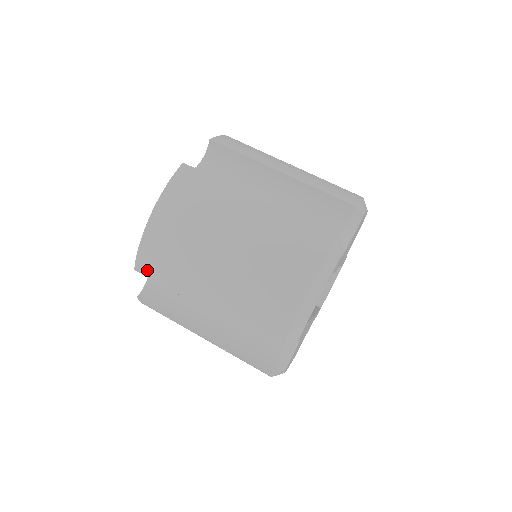
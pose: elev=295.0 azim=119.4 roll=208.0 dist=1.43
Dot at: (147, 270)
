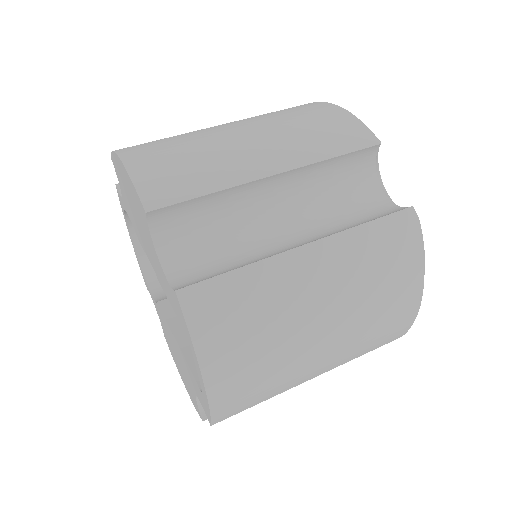
Dot at: (231, 415)
